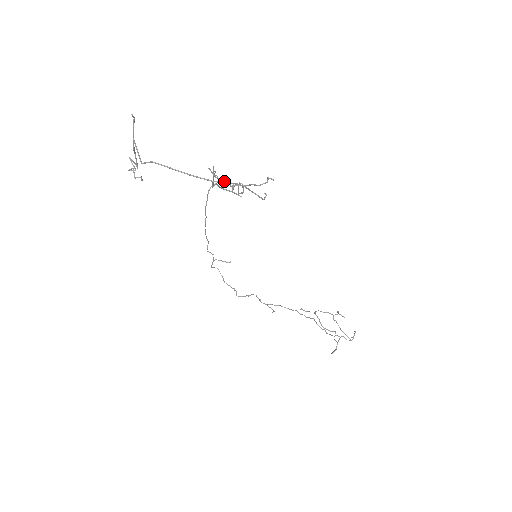
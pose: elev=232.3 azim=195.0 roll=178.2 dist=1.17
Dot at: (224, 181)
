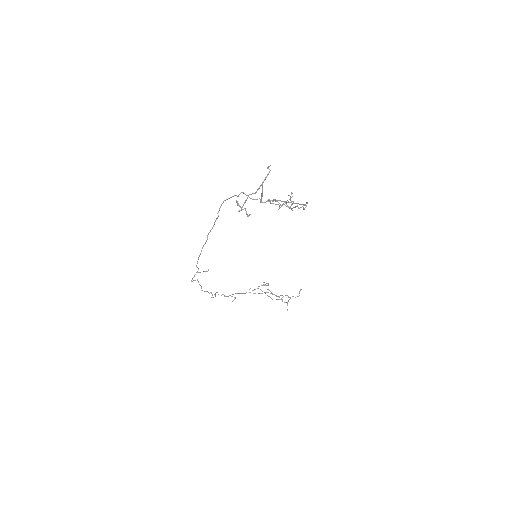
Dot at: occluded
